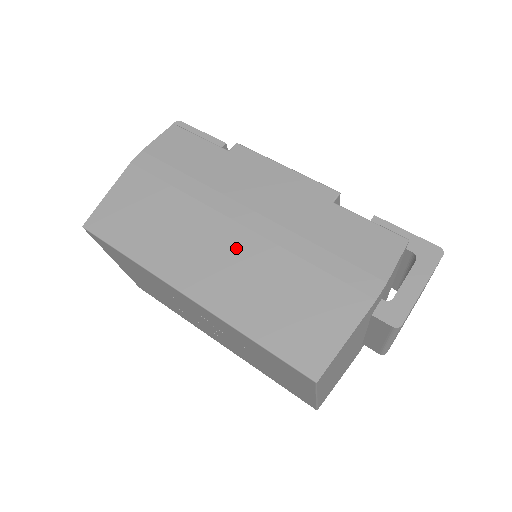
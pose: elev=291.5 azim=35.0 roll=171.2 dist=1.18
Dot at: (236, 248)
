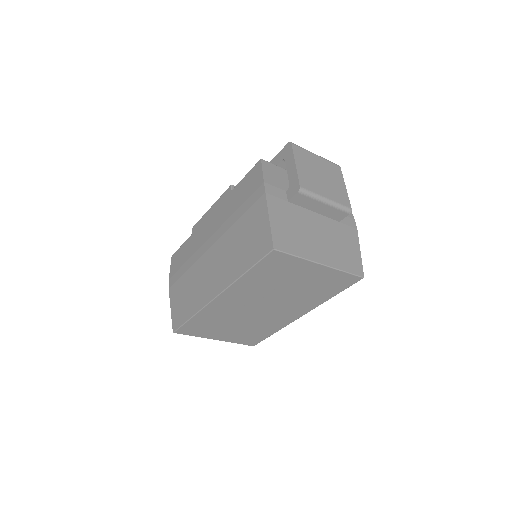
Dot at: (216, 256)
